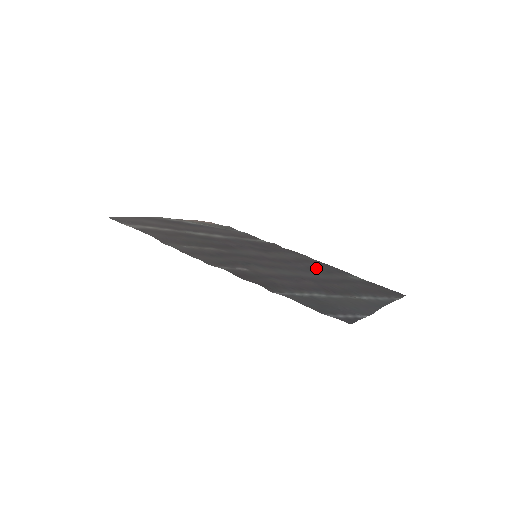
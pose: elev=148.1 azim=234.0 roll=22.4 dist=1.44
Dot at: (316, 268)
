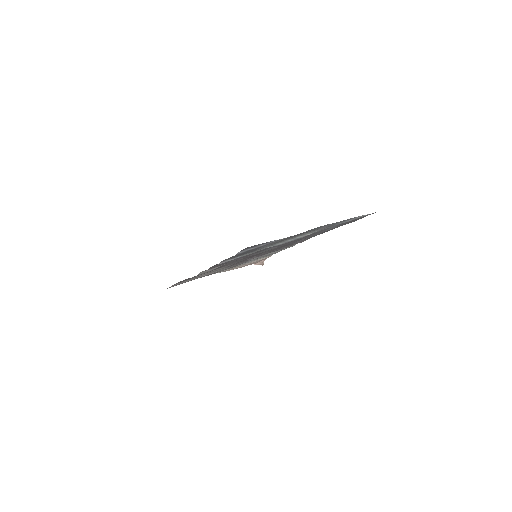
Dot at: occluded
